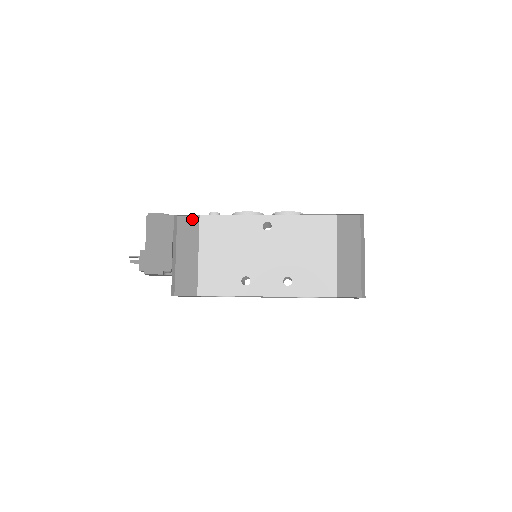
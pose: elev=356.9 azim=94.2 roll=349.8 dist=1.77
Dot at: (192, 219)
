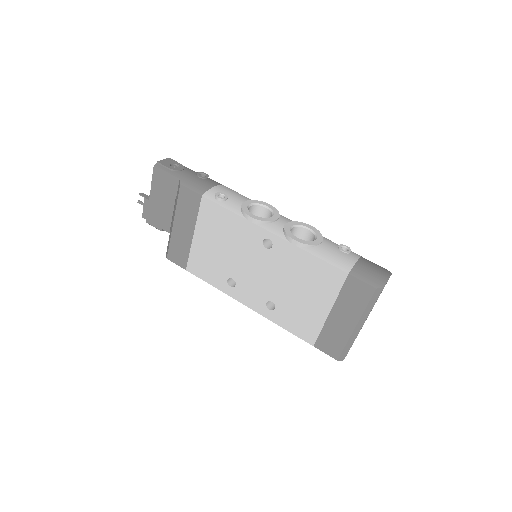
Dot at: (194, 196)
